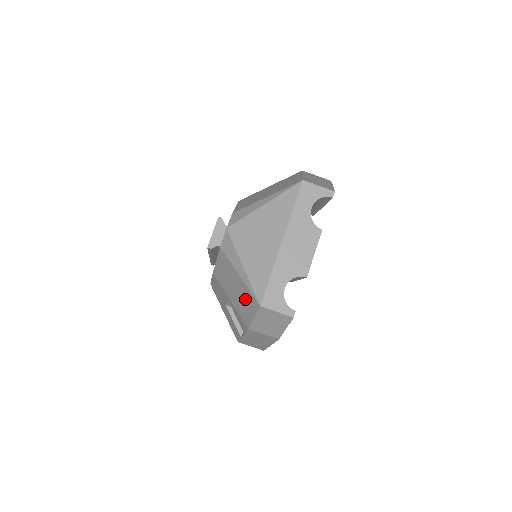
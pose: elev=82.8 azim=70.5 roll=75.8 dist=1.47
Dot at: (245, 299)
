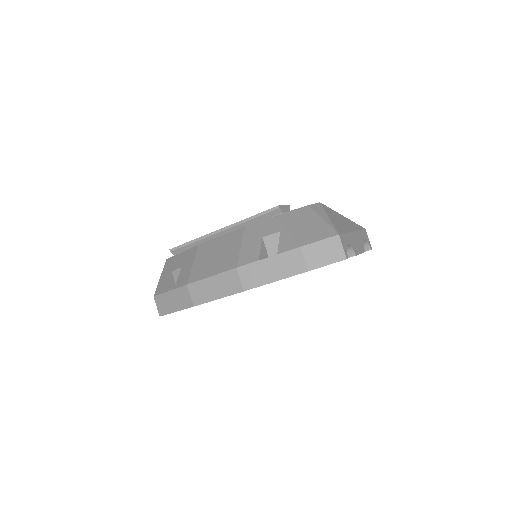
Dot at: (317, 230)
